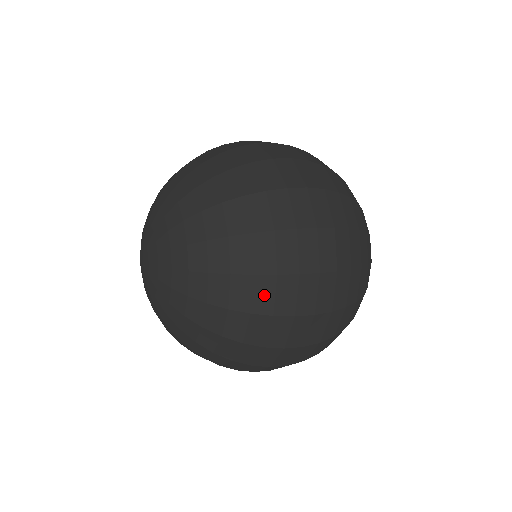
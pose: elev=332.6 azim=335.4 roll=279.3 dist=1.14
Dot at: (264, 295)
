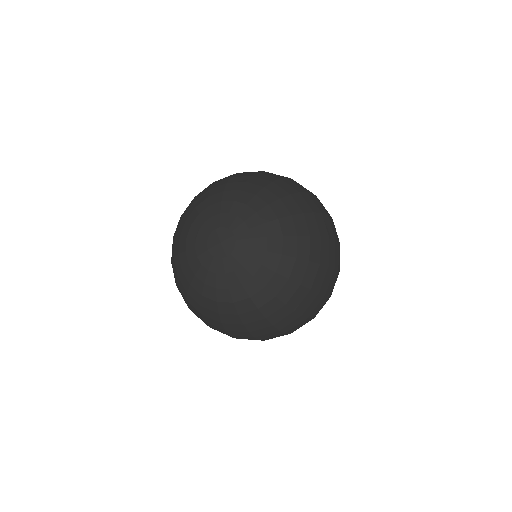
Dot at: (320, 278)
